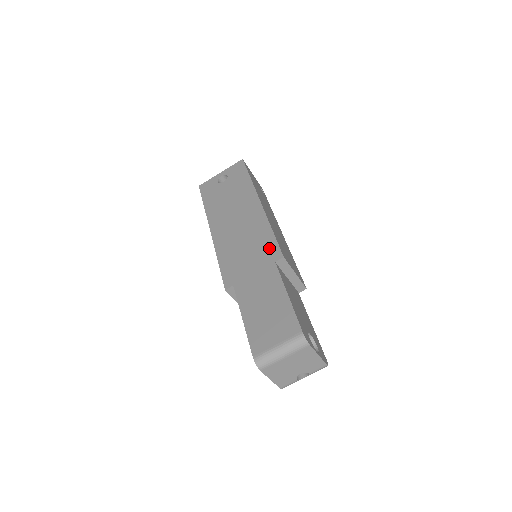
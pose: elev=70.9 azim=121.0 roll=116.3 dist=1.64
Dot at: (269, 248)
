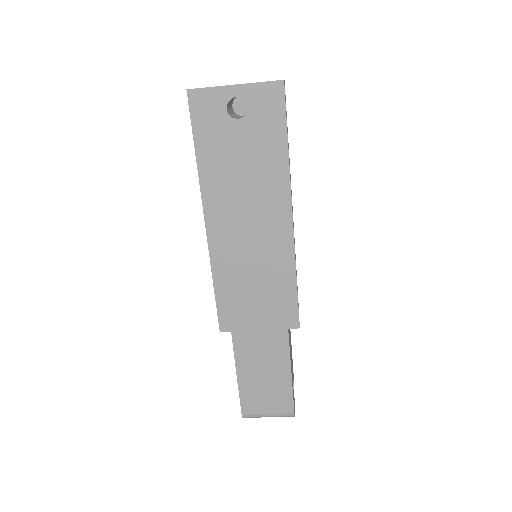
Dot at: (286, 307)
